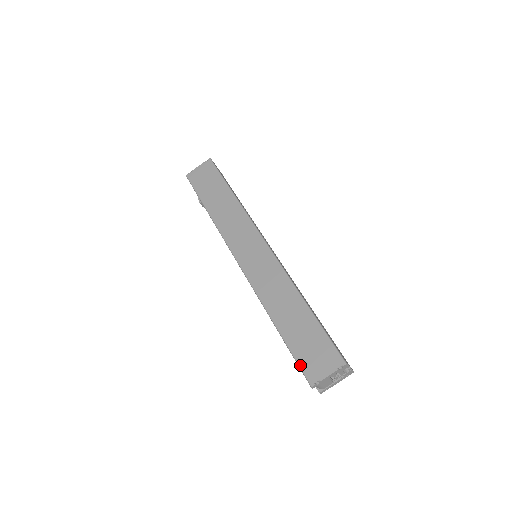
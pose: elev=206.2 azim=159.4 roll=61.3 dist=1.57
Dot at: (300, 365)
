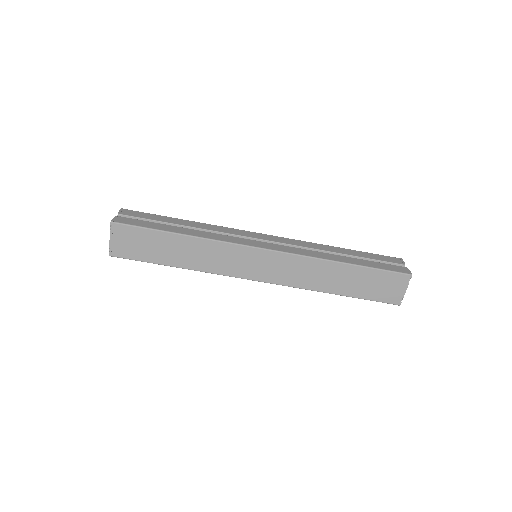
Dot at: (381, 301)
